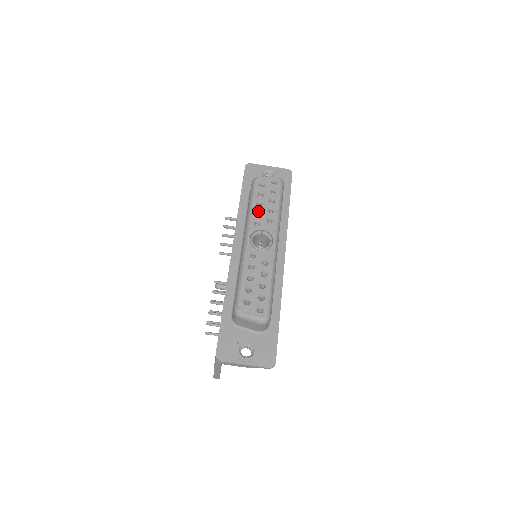
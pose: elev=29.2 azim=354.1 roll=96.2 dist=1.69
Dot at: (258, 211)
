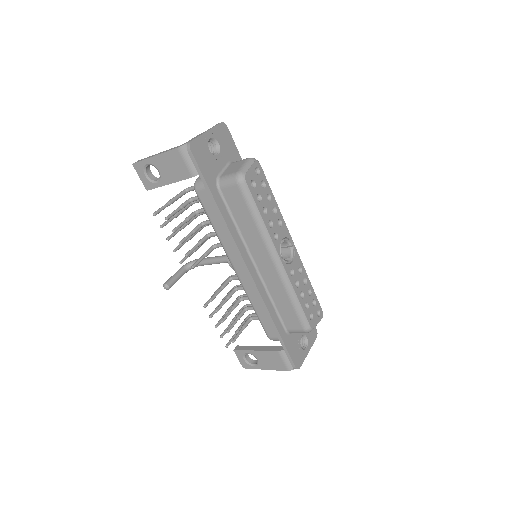
Dot at: (268, 221)
